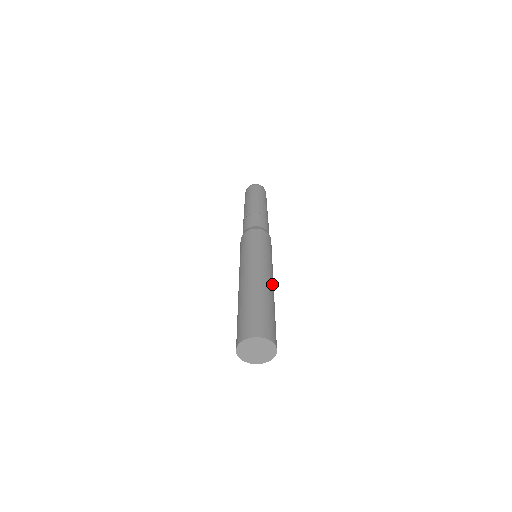
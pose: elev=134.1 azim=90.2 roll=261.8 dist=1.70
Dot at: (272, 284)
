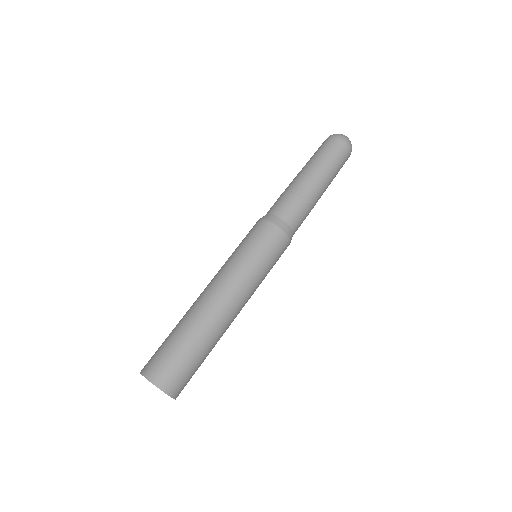
Dot at: (221, 304)
